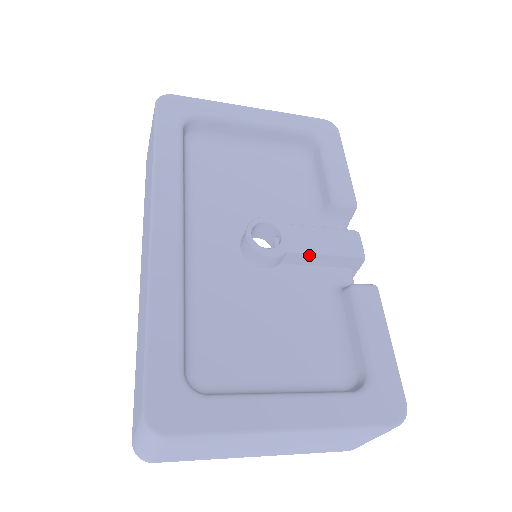
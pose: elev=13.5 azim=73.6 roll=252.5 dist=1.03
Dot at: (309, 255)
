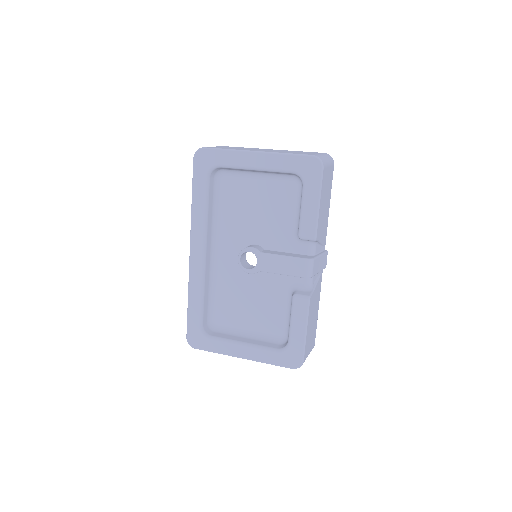
Dot at: occluded
